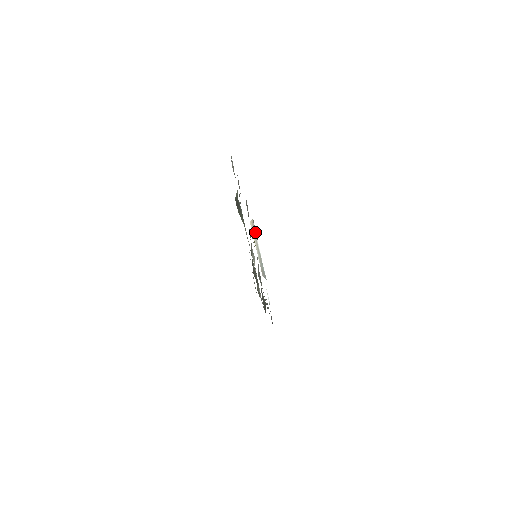
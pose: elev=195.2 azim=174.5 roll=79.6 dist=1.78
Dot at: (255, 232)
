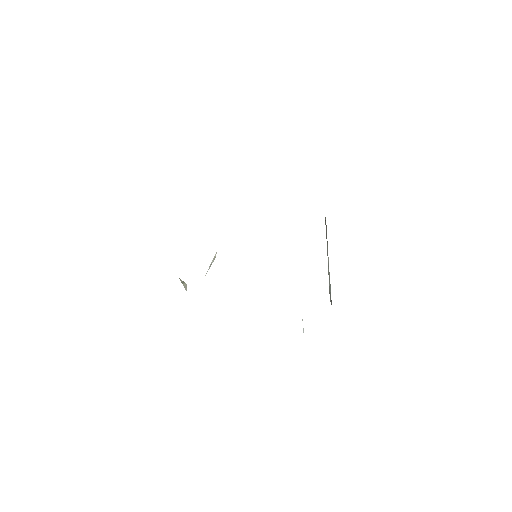
Dot at: occluded
